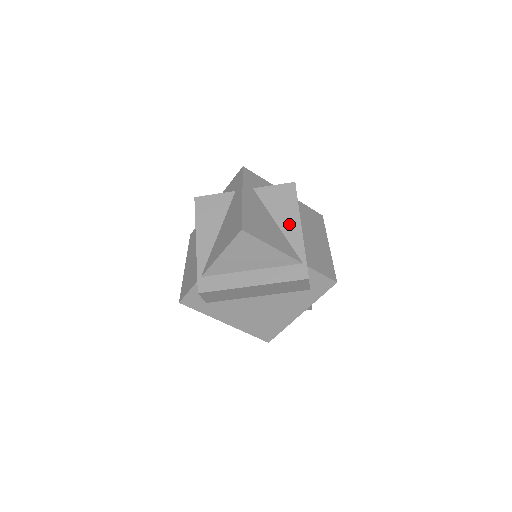
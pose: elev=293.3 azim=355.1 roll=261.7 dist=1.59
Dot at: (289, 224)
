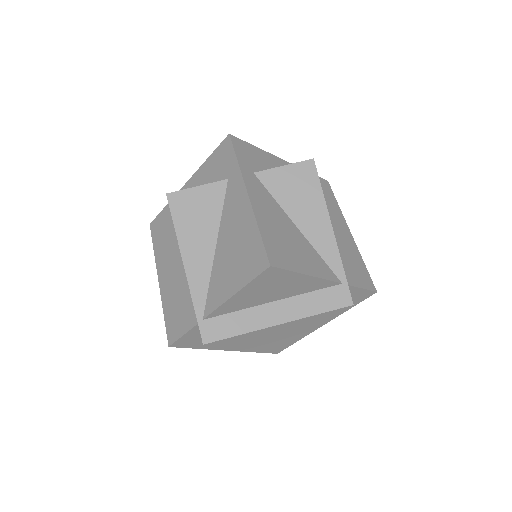
Dot at: (315, 226)
